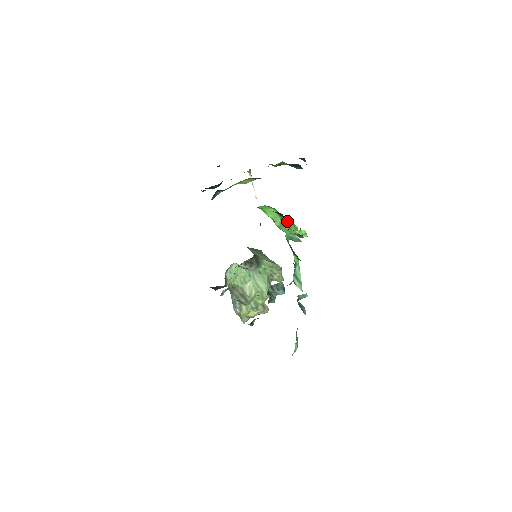
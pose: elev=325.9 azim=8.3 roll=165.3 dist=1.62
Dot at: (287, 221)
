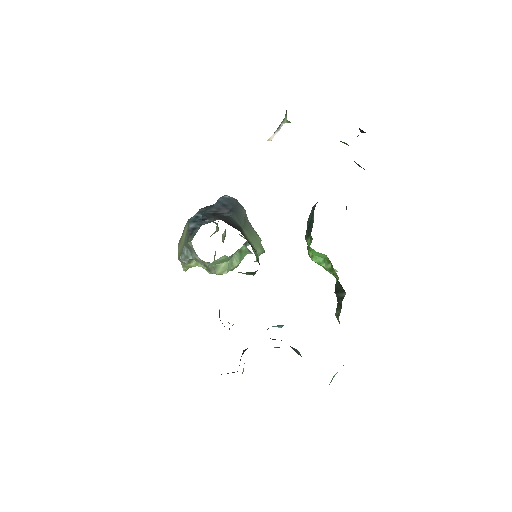
Dot at: (333, 273)
